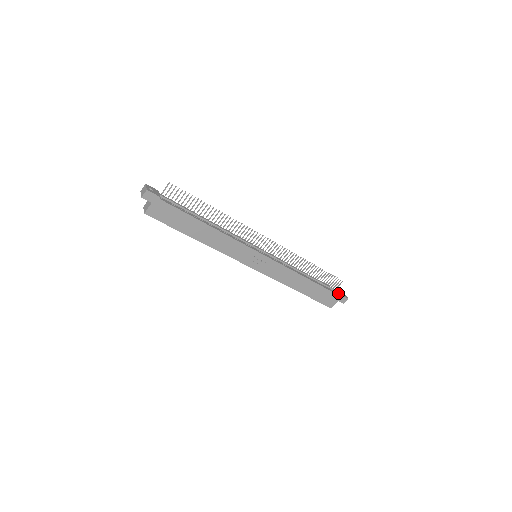
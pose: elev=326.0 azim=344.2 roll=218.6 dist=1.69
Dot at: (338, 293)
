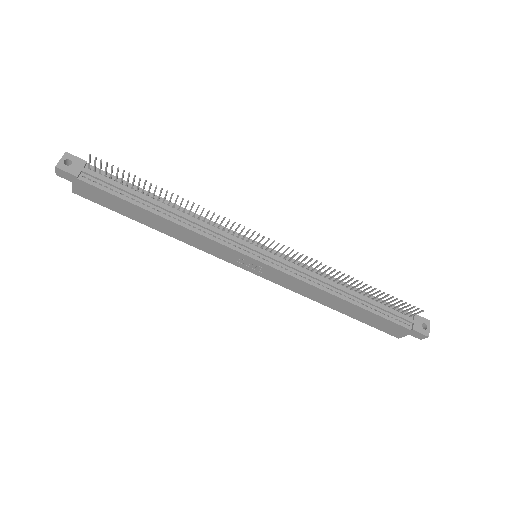
Dot at: (411, 324)
